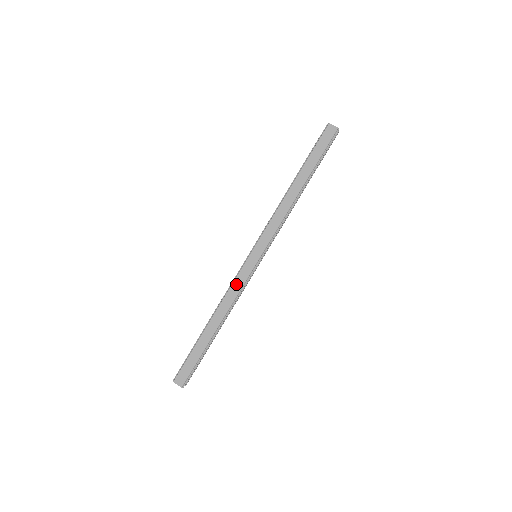
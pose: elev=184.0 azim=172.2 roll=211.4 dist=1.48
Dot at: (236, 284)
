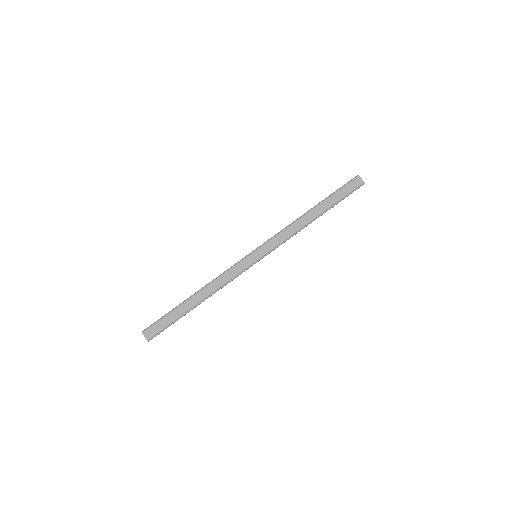
Dot at: (231, 272)
